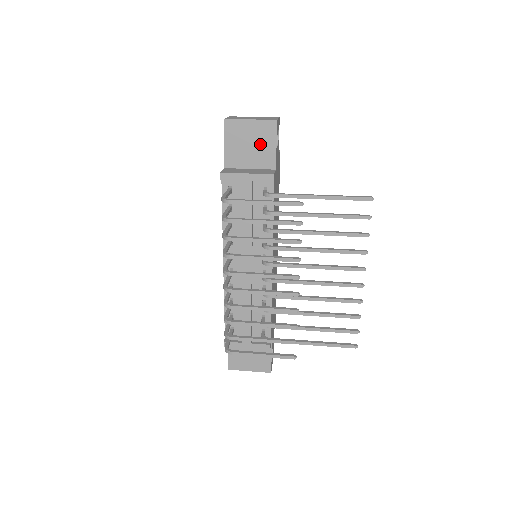
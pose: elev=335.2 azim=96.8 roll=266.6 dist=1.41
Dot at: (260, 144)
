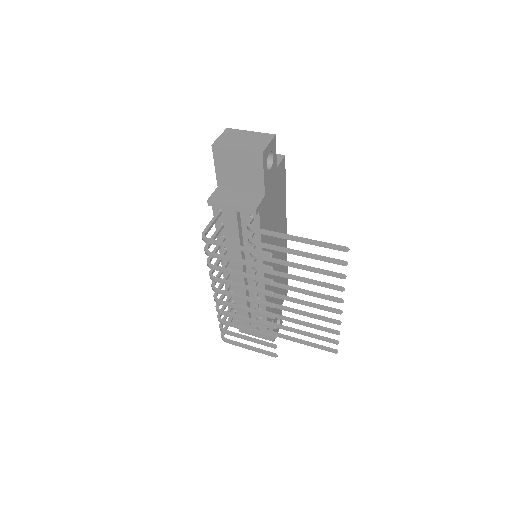
Dot at: (248, 171)
